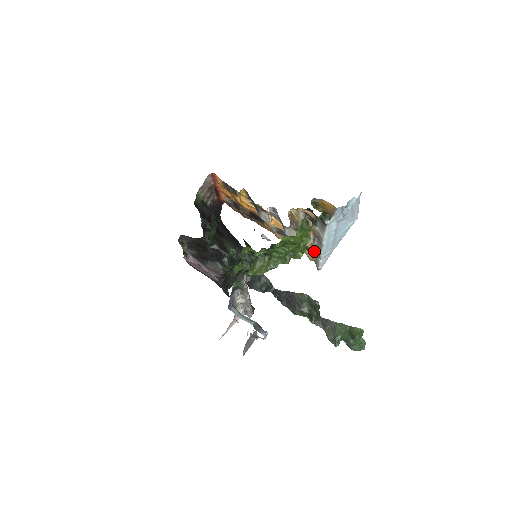
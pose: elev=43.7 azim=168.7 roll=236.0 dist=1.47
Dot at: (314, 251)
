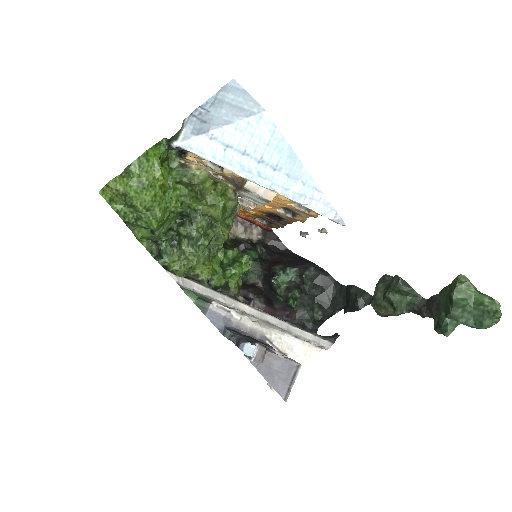
Dot at: occluded
